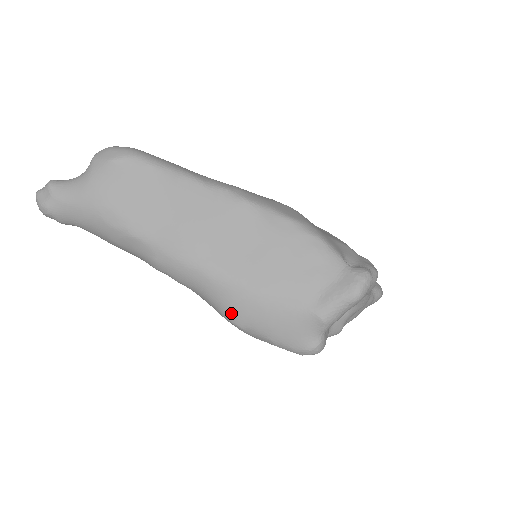
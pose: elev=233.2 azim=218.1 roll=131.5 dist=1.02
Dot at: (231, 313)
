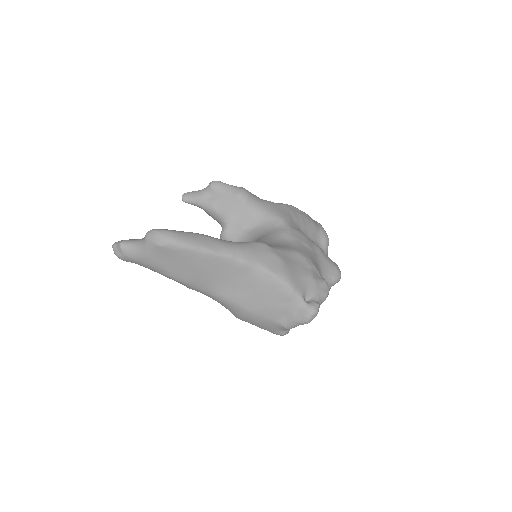
Dot at: (235, 315)
